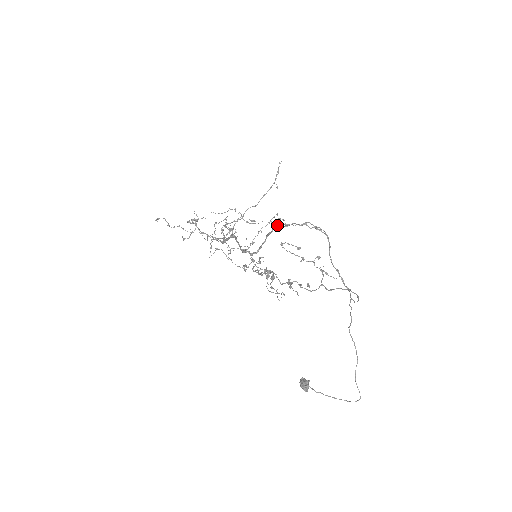
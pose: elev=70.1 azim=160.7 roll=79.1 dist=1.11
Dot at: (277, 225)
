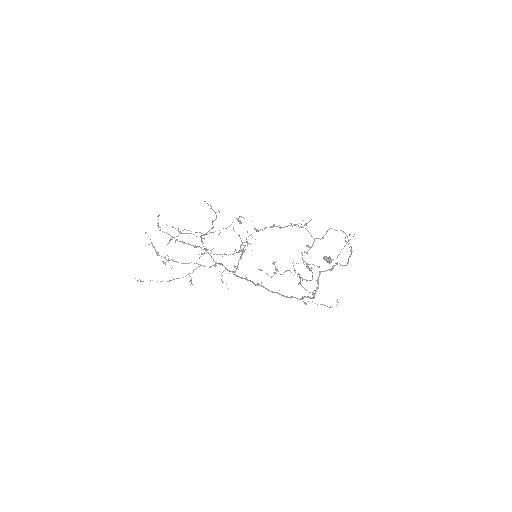
Dot at: occluded
